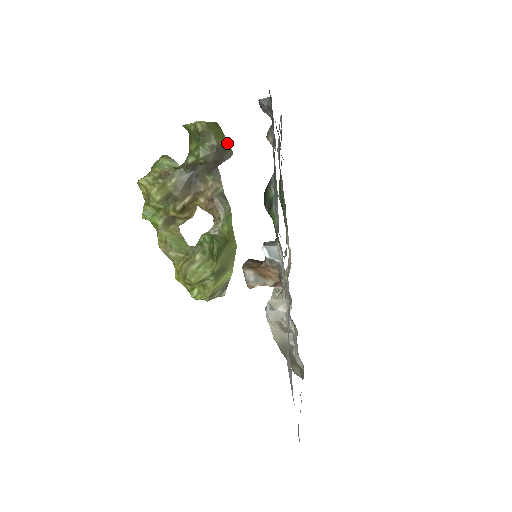
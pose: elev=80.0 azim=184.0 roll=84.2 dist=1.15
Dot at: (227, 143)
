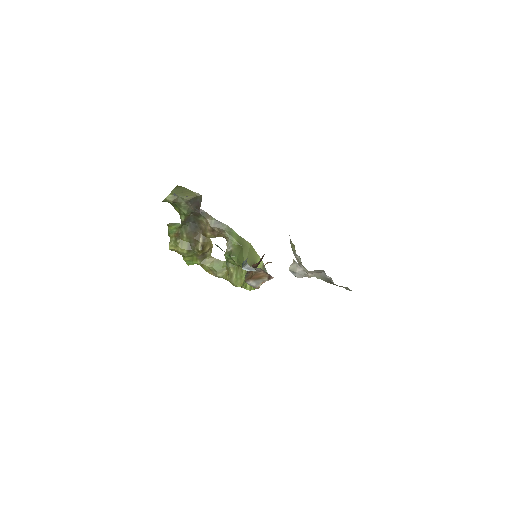
Dot at: (193, 192)
